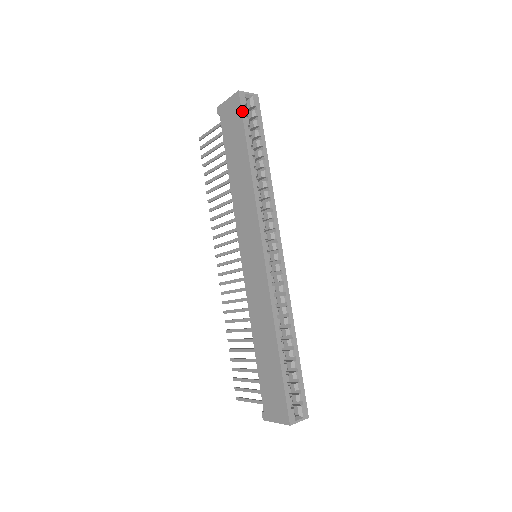
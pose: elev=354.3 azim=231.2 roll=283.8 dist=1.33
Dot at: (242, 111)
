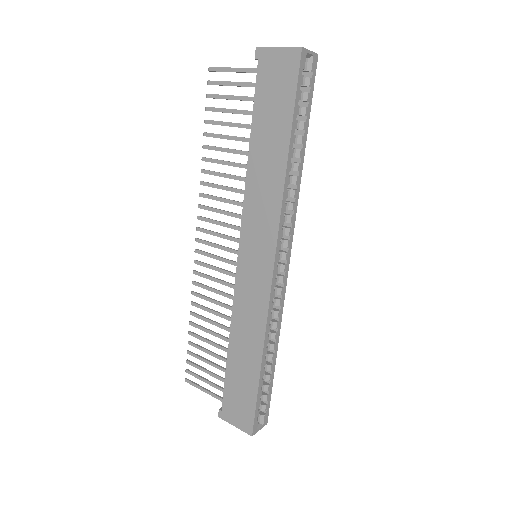
Dot at: (298, 79)
